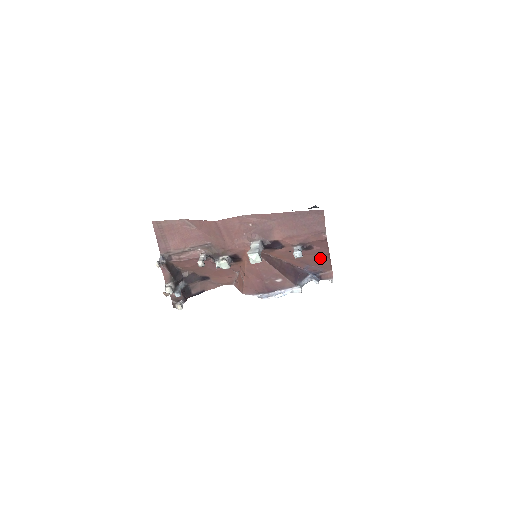
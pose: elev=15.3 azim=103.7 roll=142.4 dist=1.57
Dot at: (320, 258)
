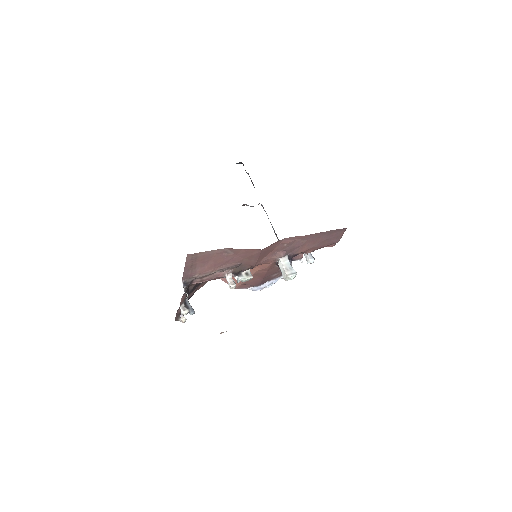
Dot at: occluded
